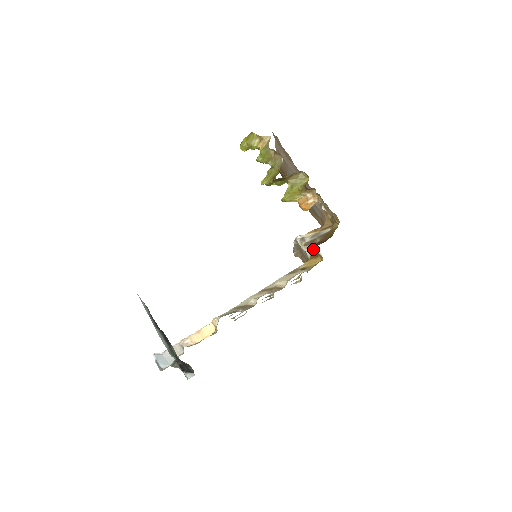
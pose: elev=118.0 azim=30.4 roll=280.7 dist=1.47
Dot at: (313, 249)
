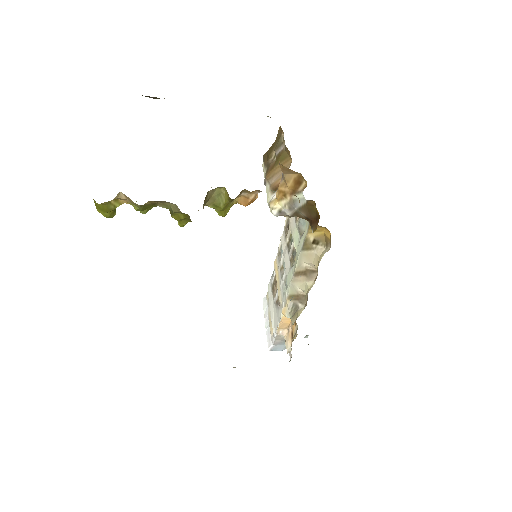
Dot at: occluded
